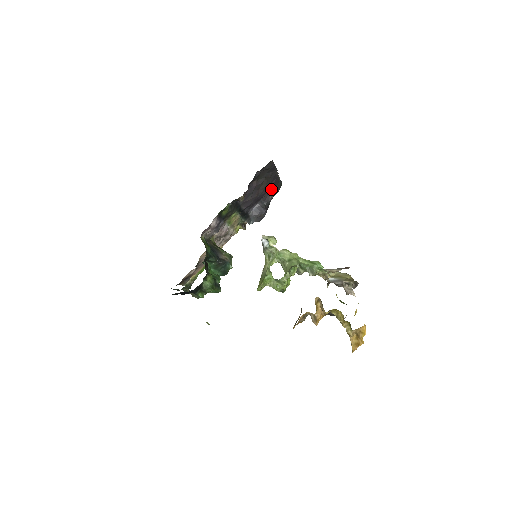
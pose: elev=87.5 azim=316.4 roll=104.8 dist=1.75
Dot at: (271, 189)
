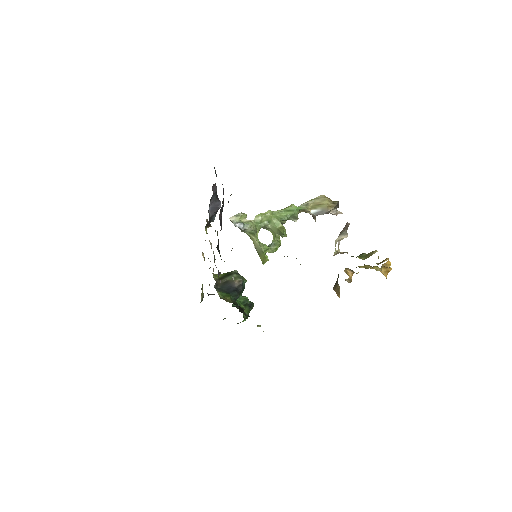
Dot at: occluded
